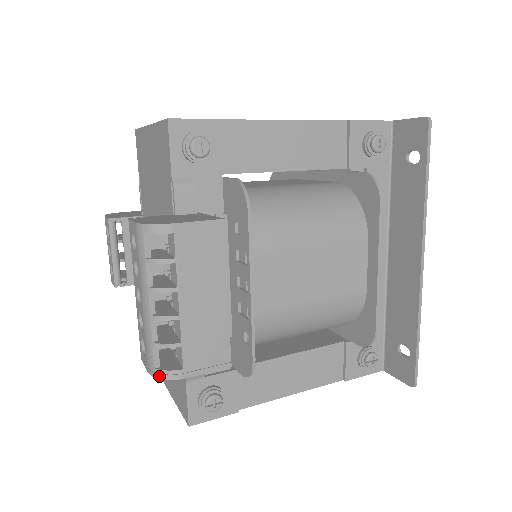
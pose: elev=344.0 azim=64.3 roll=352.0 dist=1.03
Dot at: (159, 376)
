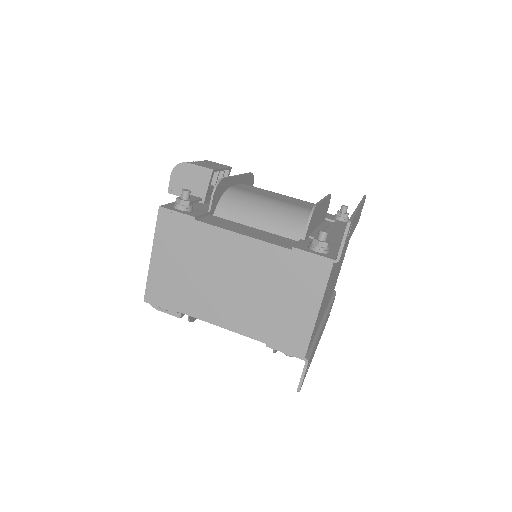
Dot at: occluded
